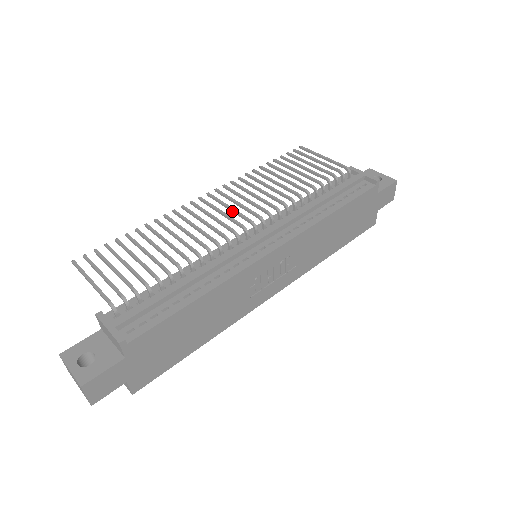
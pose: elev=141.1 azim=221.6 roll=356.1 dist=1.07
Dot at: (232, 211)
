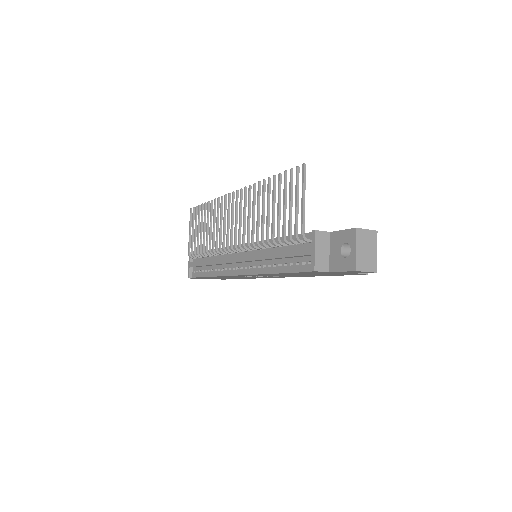
Dot at: (236, 224)
